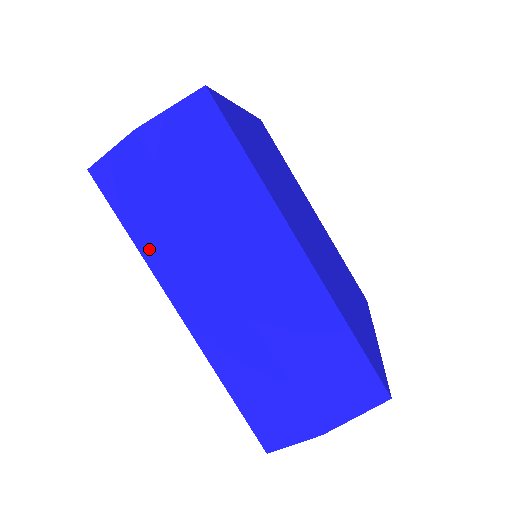
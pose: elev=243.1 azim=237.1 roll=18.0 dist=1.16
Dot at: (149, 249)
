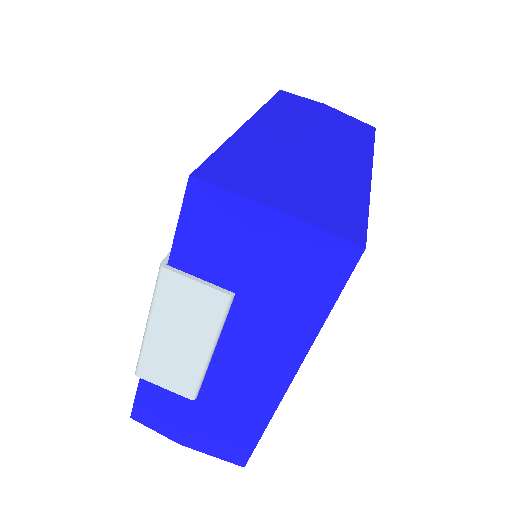
Dot at: (273, 108)
